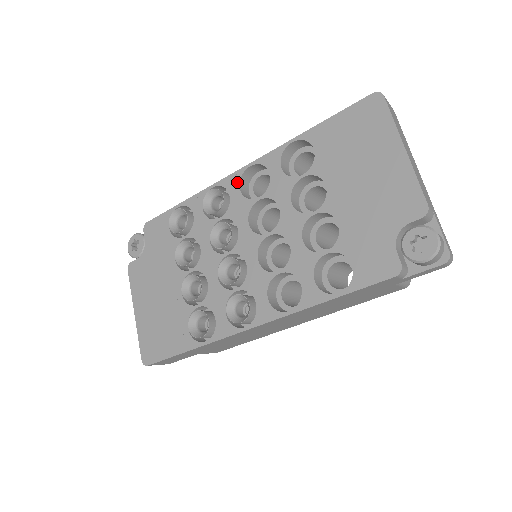
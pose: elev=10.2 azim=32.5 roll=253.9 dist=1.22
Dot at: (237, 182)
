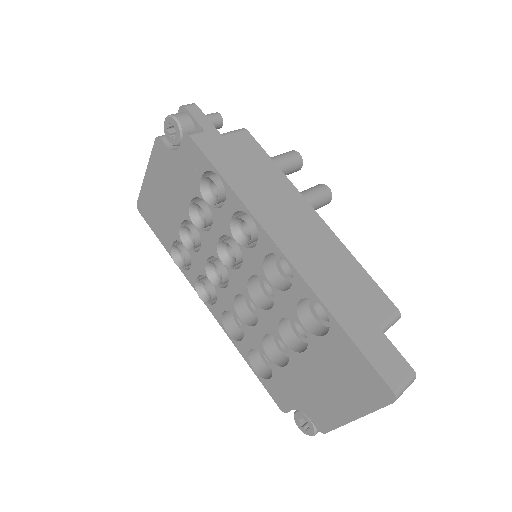
Dot at: (268, 250)
